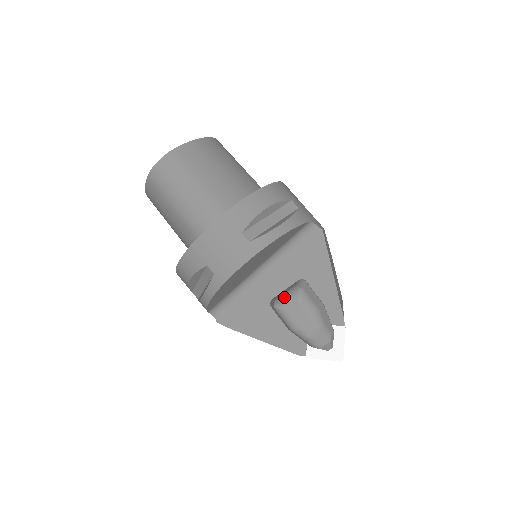
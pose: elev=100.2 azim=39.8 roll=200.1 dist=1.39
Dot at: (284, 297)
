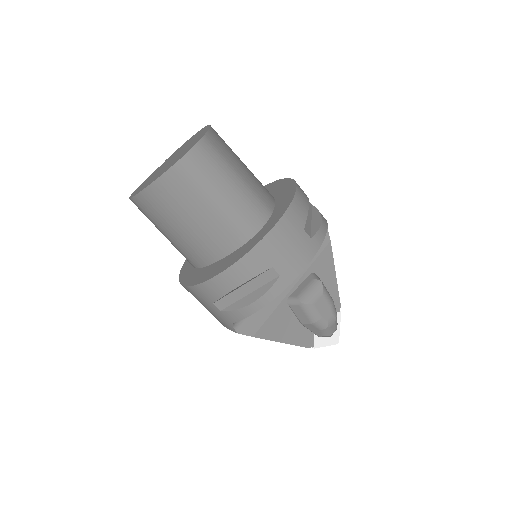
Dot at: (309, 292)
